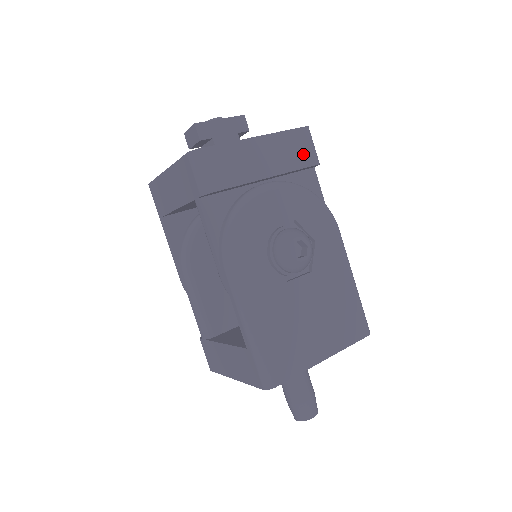
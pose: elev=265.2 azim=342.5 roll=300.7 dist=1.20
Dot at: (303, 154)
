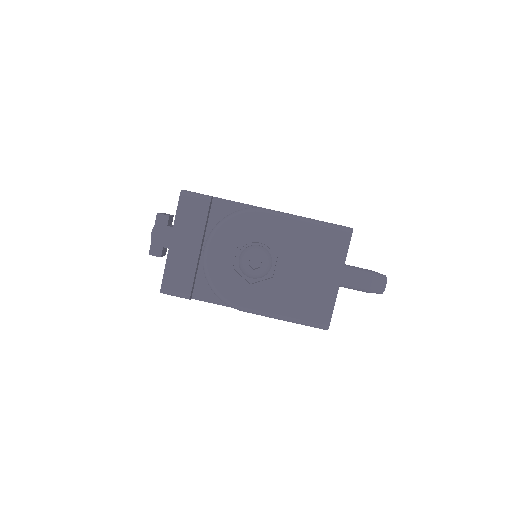
Dot at: (197, 211)
